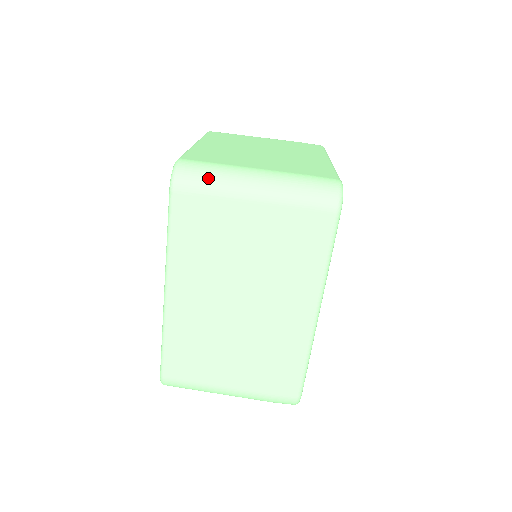
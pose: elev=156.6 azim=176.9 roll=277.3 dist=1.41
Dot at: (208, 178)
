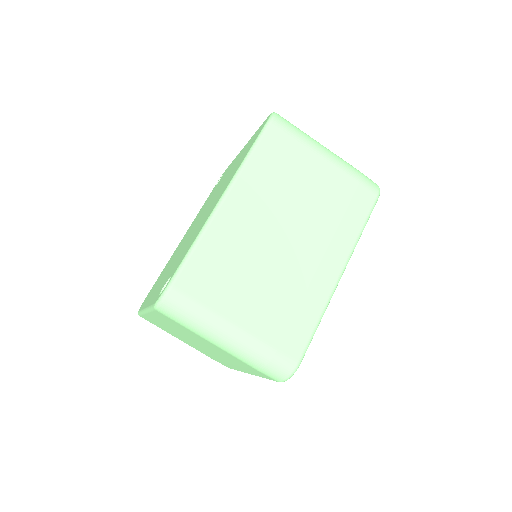
Dot at: (298, 129)
